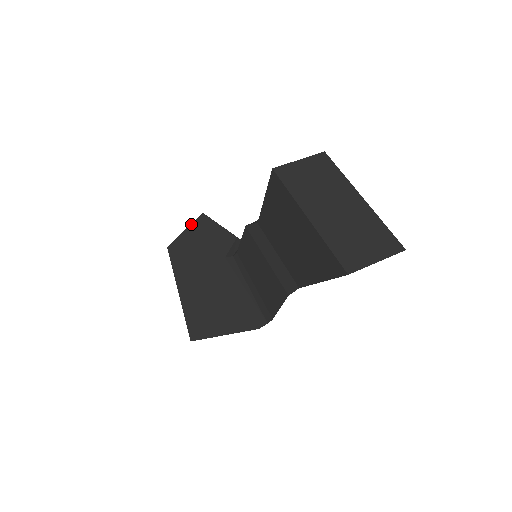
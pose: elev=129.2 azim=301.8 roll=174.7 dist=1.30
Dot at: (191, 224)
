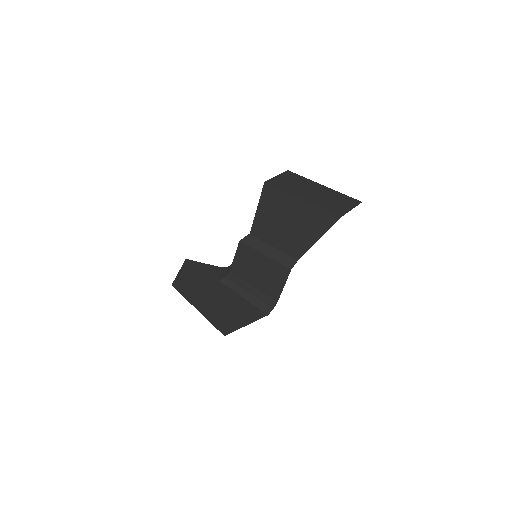
Dot at: (181, 267)
